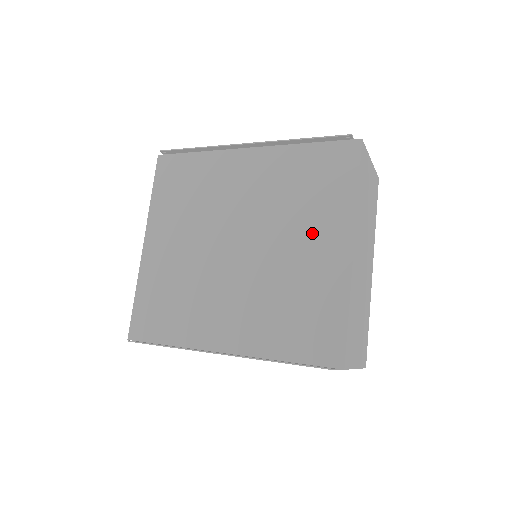
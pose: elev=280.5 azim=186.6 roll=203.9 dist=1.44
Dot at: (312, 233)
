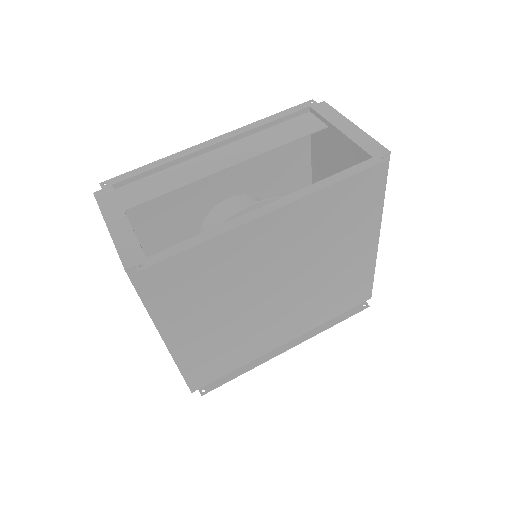
Dot at: (347, 245)
